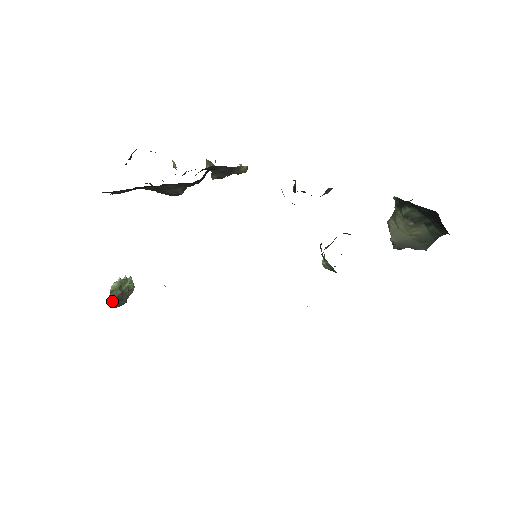
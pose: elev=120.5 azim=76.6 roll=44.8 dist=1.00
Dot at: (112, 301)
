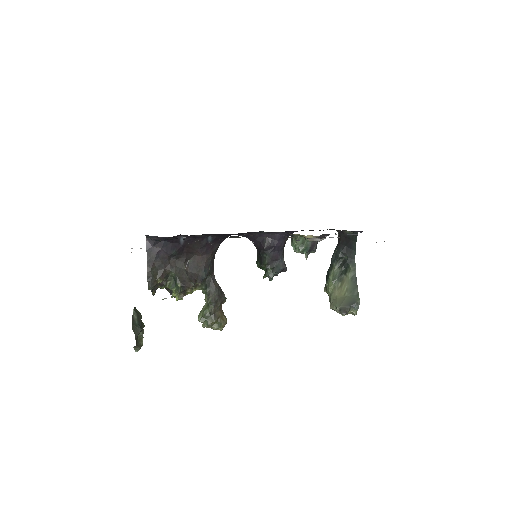
Dot at: (134, 315)
